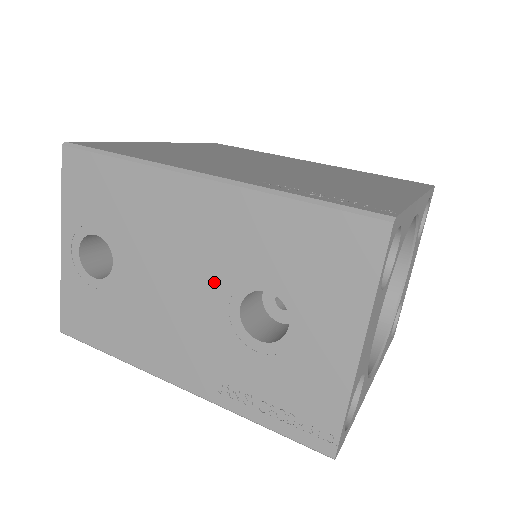
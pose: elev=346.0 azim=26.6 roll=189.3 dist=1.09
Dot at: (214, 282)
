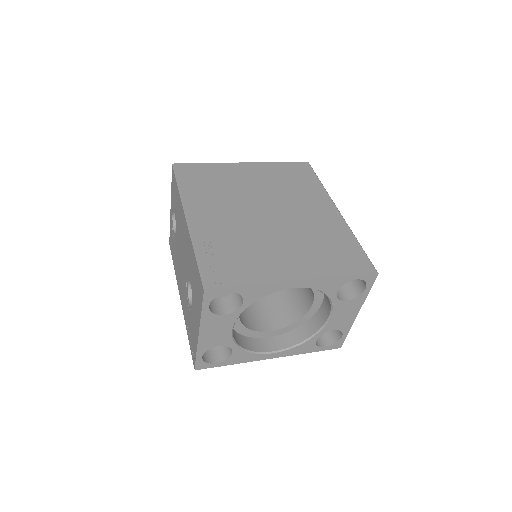
Dot at: (185, 266)
